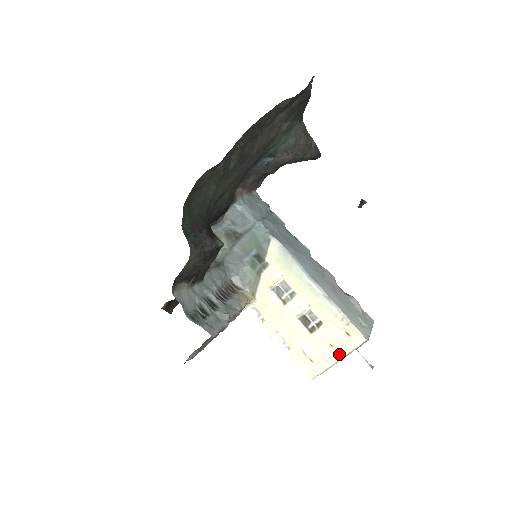
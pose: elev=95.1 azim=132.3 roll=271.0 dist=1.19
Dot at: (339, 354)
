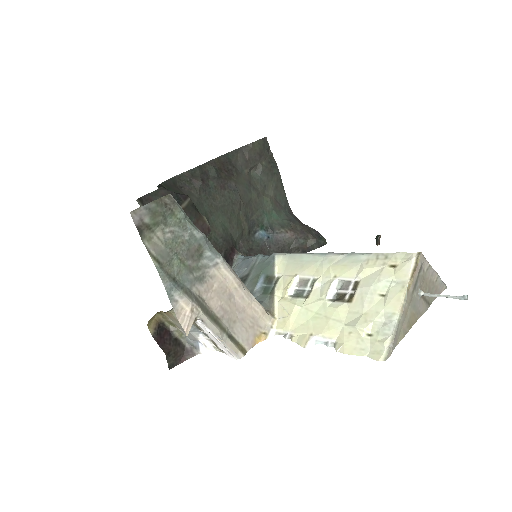
Dot at: (397, 295)
